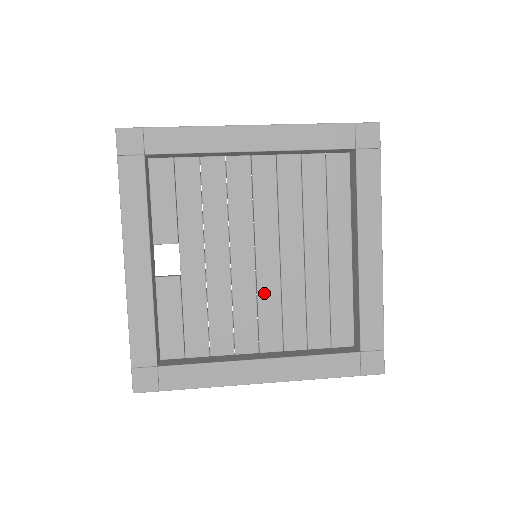
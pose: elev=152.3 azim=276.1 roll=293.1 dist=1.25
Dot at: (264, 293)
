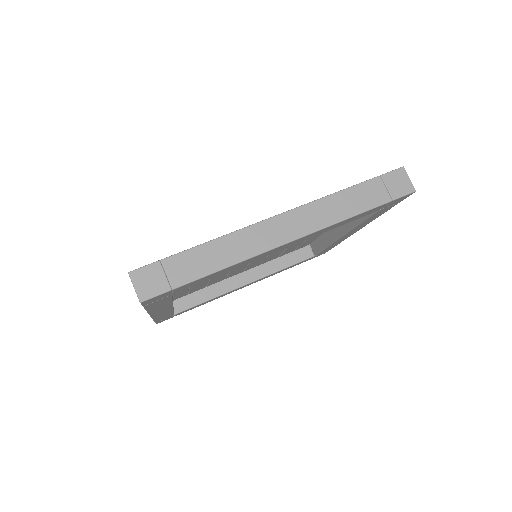
Dot at: occluded
